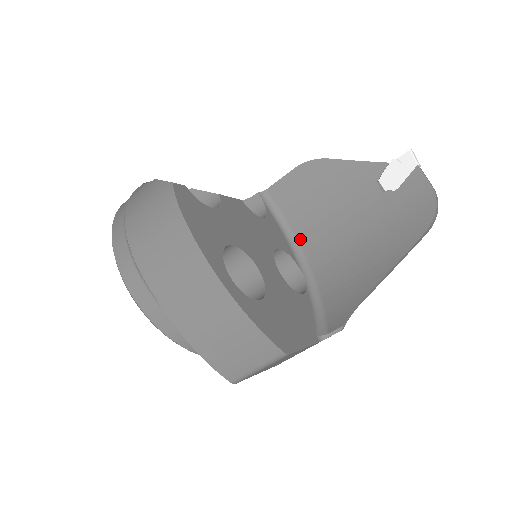
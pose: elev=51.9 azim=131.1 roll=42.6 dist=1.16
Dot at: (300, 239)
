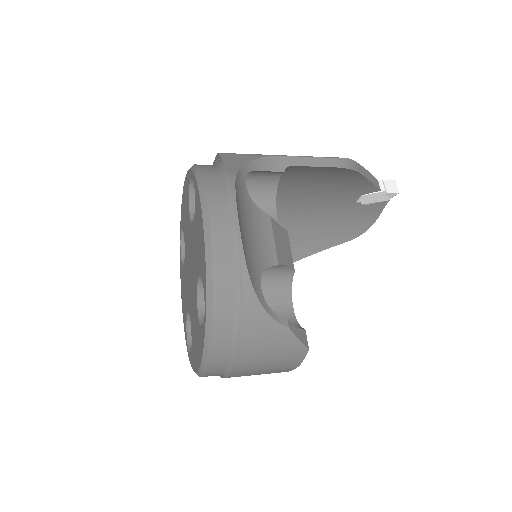
Dot at: occluded
